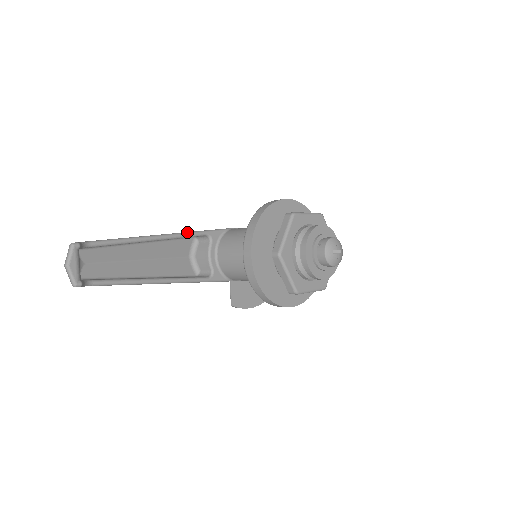
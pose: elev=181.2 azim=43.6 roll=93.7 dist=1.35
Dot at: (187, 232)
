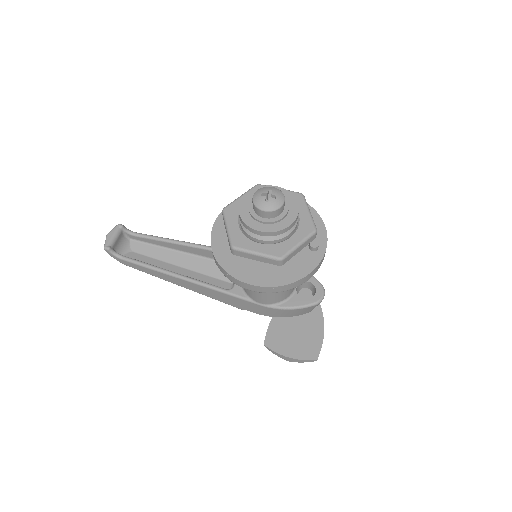
Dot at: occluded
